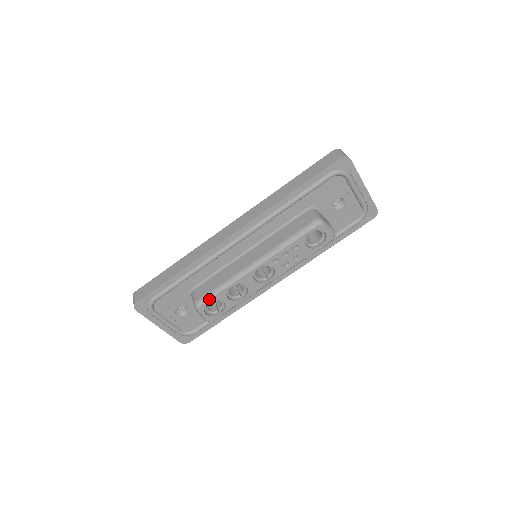
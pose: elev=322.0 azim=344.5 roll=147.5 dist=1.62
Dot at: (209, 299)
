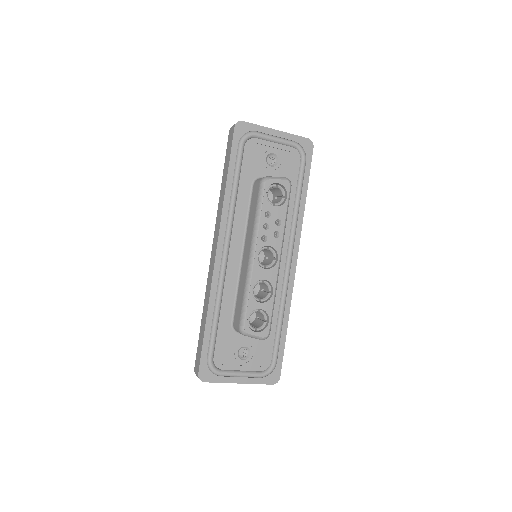
Dot at: (245, 316)
